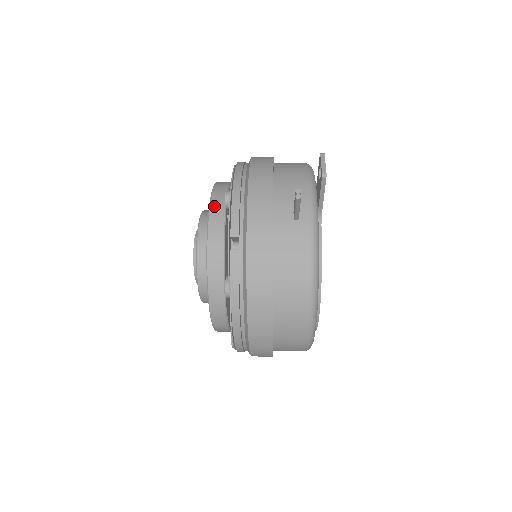
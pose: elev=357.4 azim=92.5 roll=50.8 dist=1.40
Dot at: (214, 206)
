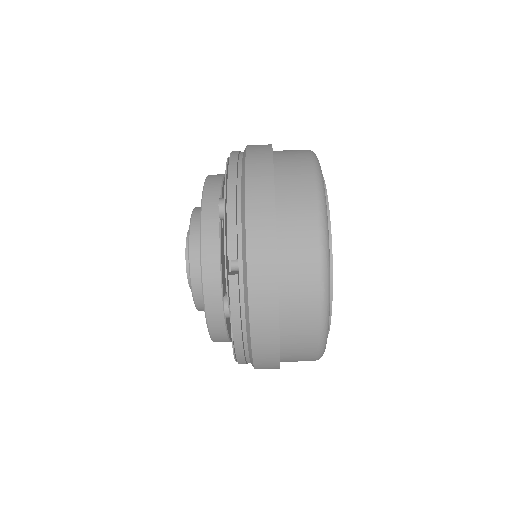
Dot at: occluded
